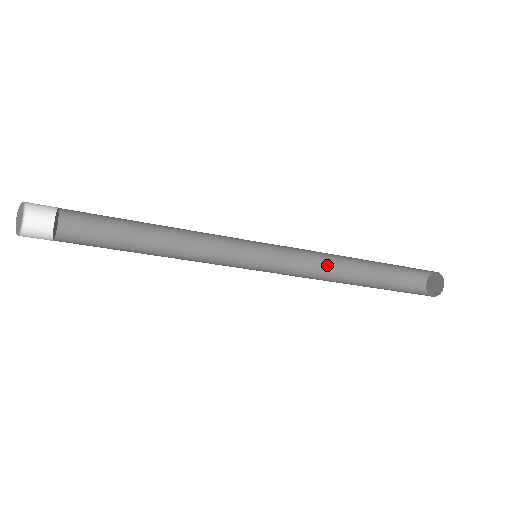
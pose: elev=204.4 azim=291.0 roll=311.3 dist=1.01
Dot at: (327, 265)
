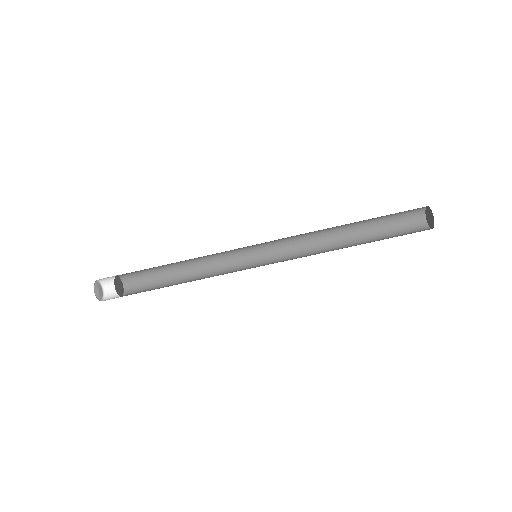
Dot at: (325, 250)
